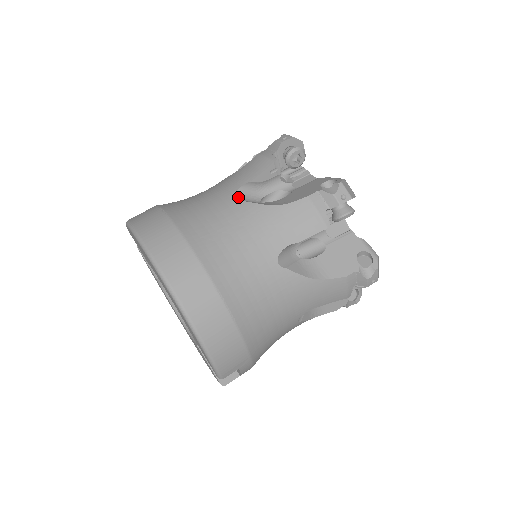
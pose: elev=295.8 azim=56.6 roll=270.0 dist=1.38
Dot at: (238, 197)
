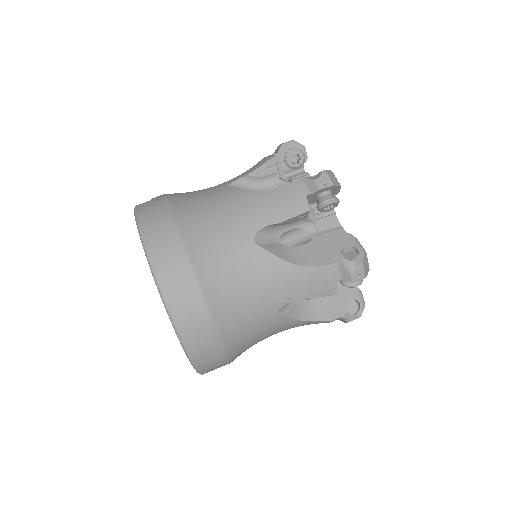
Dot at: (259, 237)
